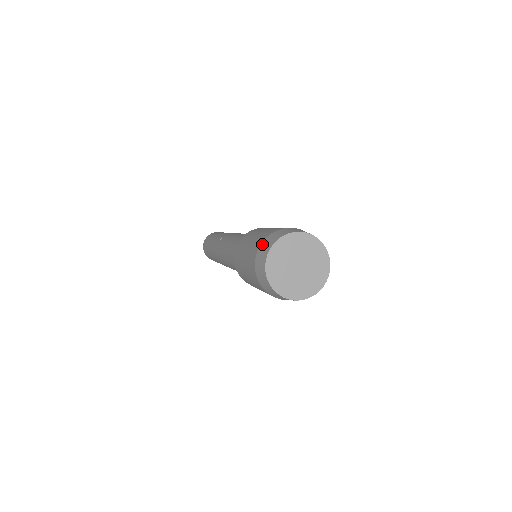
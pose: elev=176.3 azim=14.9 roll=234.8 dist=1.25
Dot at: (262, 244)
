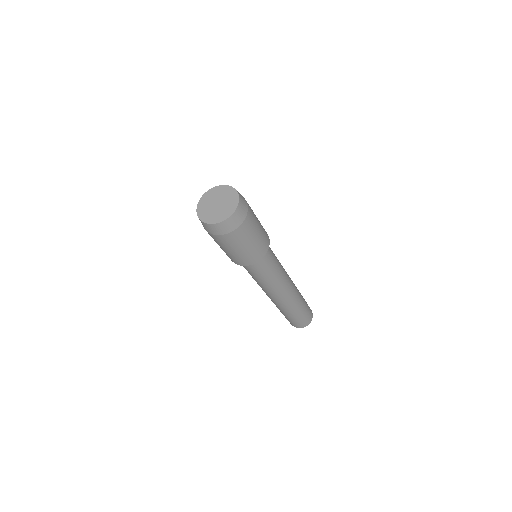
Dot at: occluded
